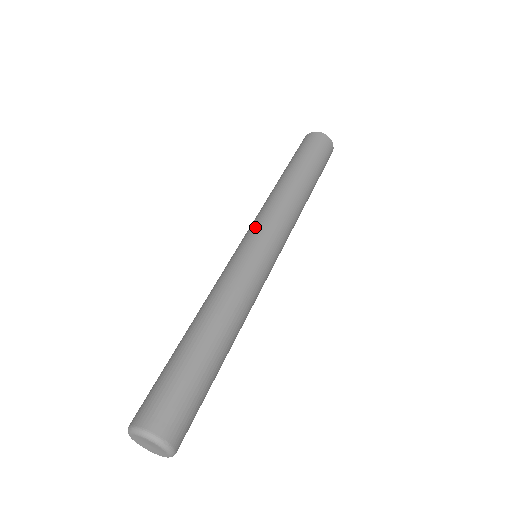
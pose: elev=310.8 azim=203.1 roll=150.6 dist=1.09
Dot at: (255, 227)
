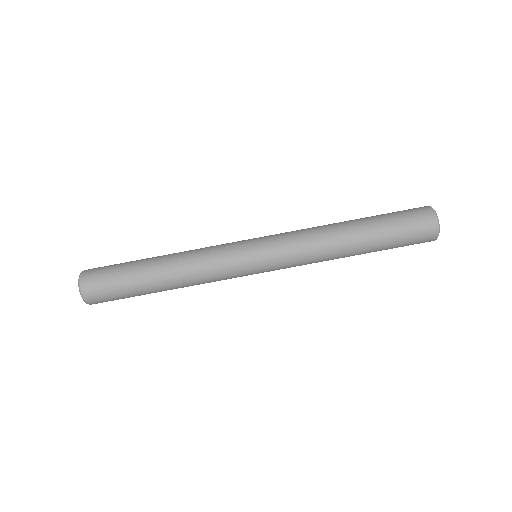
Dot at: (275, 256)
